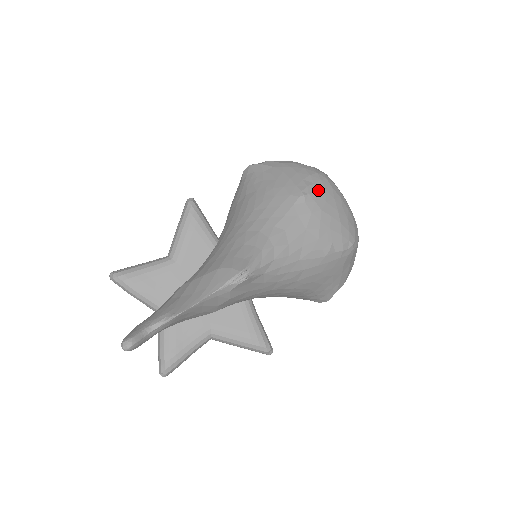
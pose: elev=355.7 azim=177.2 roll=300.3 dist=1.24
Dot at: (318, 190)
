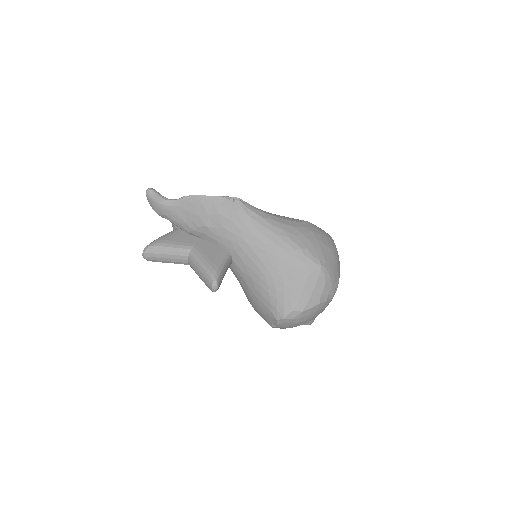
Dot at: (319, 229)
